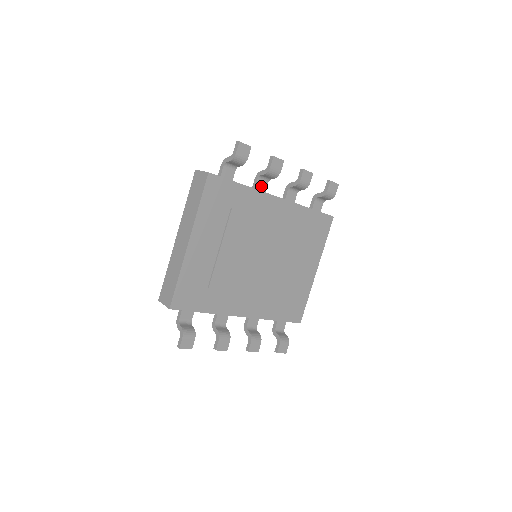
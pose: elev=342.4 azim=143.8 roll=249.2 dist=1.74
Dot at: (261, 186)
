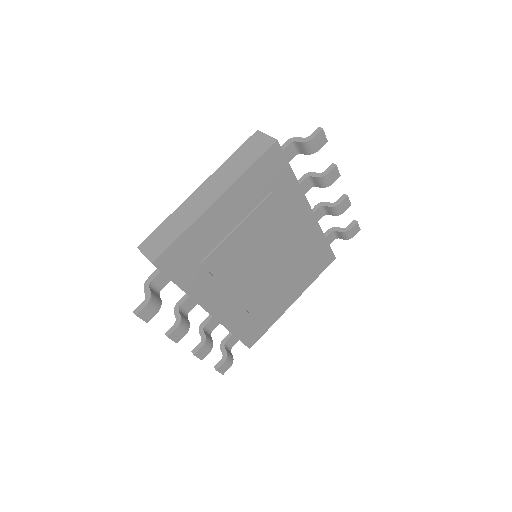
Dot at: (304, 187)
